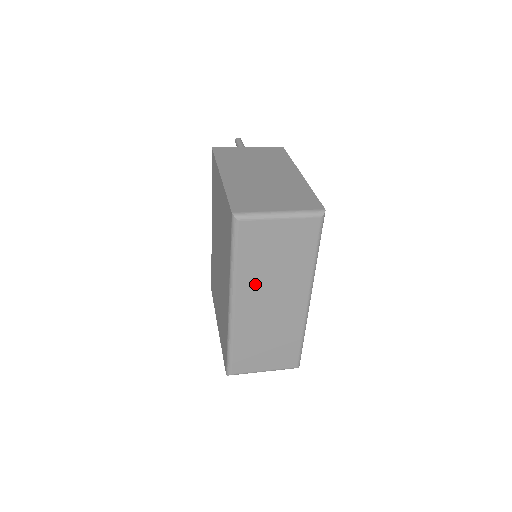
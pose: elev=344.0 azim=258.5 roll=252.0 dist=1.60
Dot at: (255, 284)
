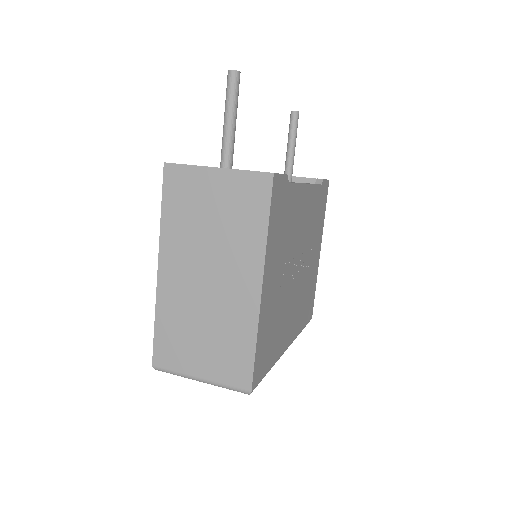
Dot at: occluded
